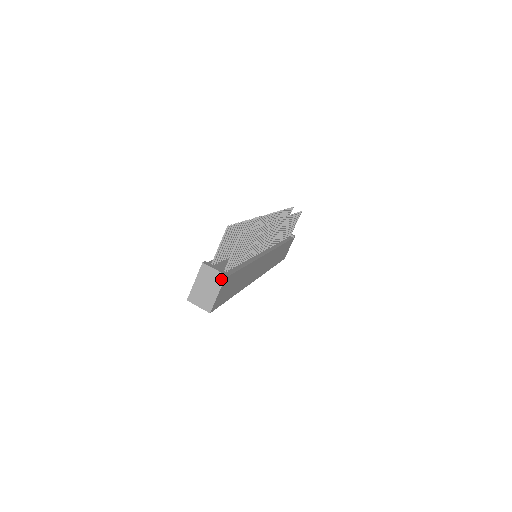
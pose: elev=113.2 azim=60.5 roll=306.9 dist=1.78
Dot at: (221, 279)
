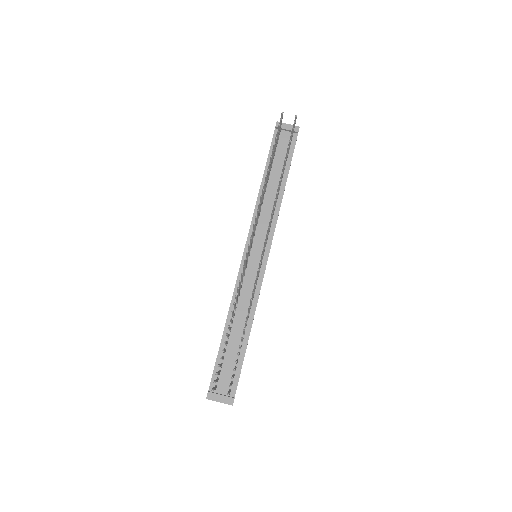
Dot at: (229, 404)
